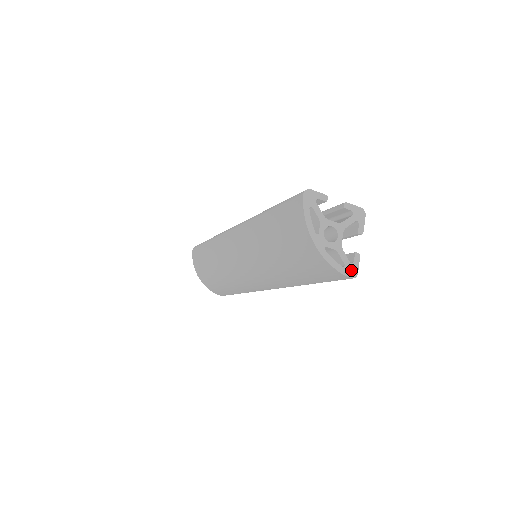
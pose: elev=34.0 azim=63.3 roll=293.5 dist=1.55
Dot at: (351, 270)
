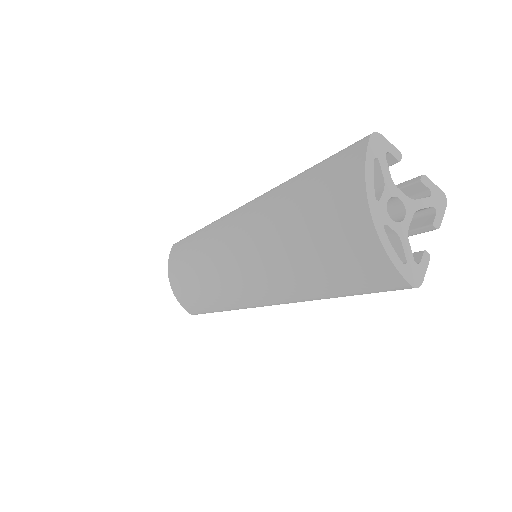
Dot at: (414, 274)
